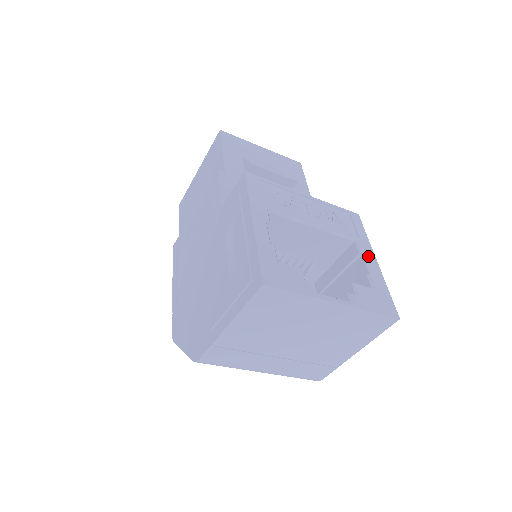
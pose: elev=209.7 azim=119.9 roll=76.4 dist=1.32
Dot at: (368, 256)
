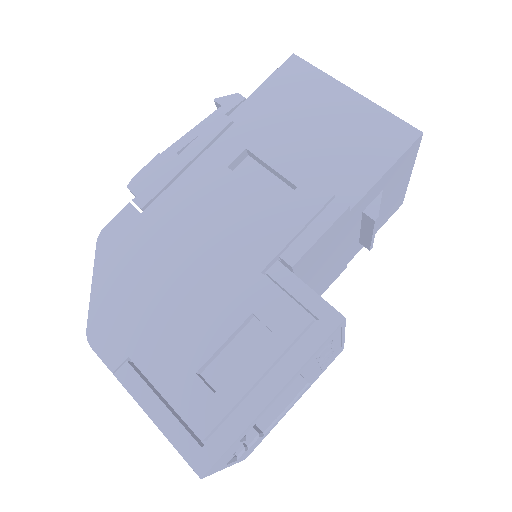
Dot at: (297, 400)
